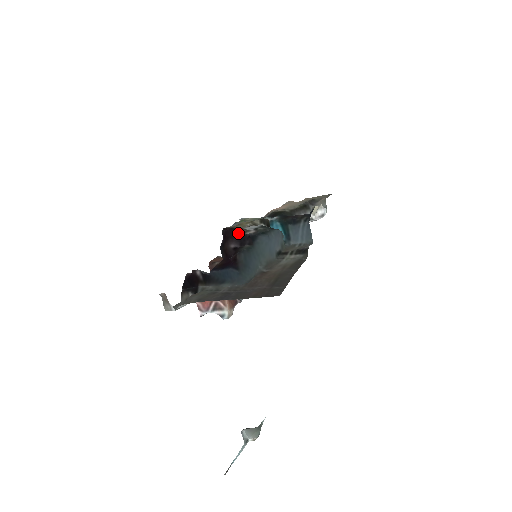
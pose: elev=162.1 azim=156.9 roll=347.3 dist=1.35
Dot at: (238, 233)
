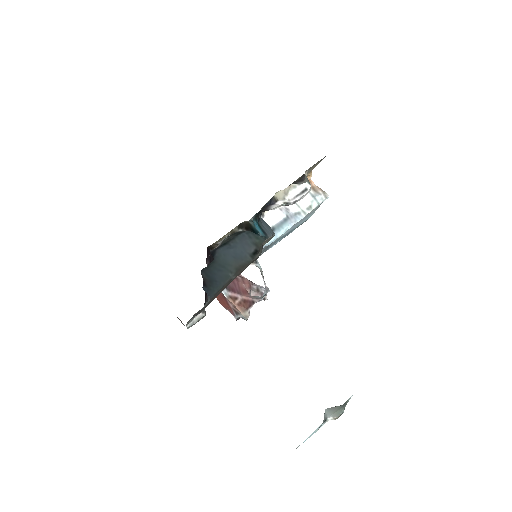
Dot at: (209, 251)
